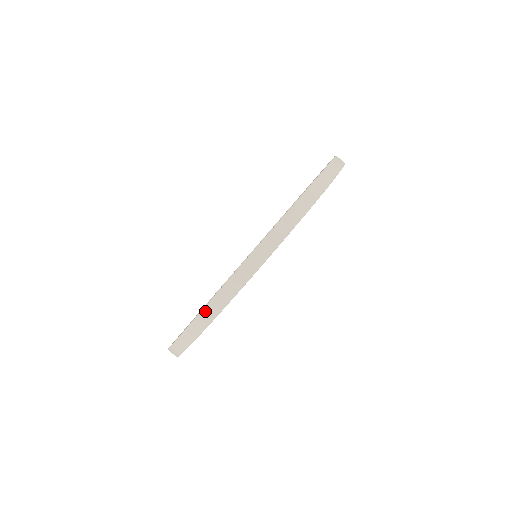
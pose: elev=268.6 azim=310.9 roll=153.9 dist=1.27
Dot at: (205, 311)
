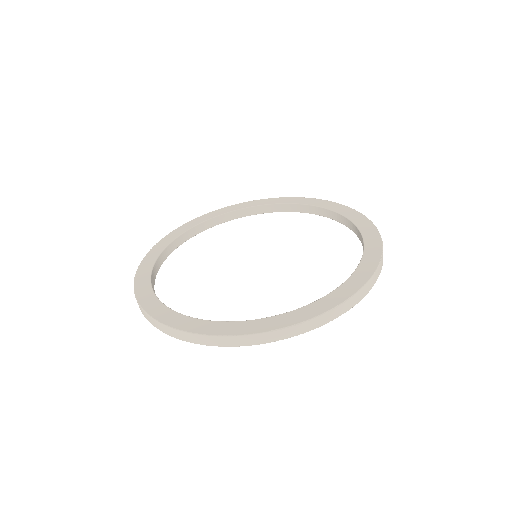
Dot at: (164, 327)
